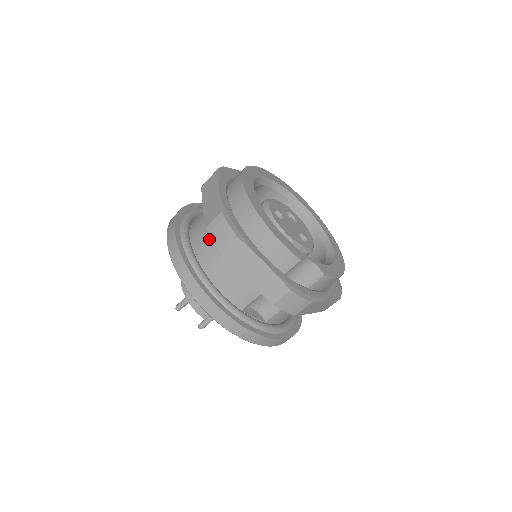
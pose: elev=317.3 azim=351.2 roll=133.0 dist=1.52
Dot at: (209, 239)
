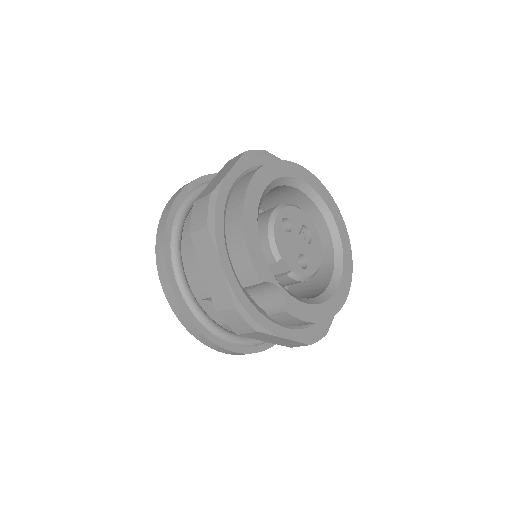
Dot at: occluded
